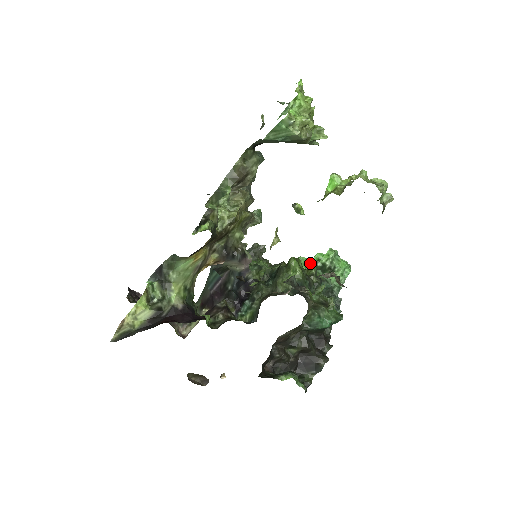
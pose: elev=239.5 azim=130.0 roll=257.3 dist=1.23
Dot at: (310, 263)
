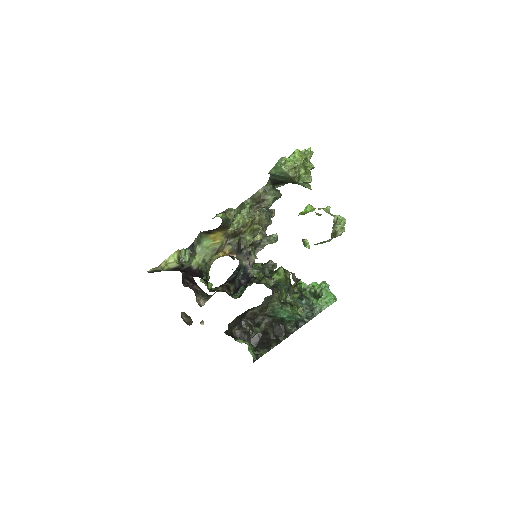
Dot at: (306, 287)
